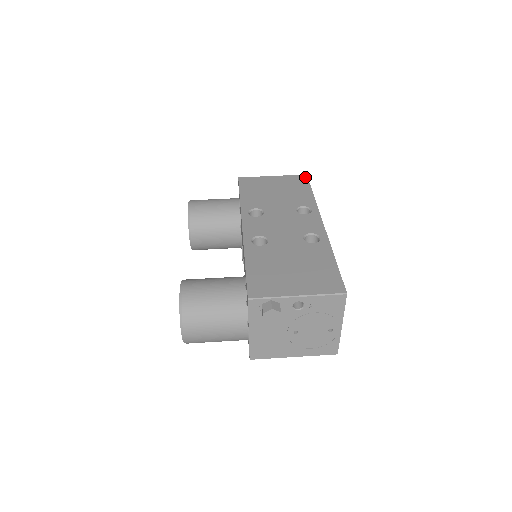
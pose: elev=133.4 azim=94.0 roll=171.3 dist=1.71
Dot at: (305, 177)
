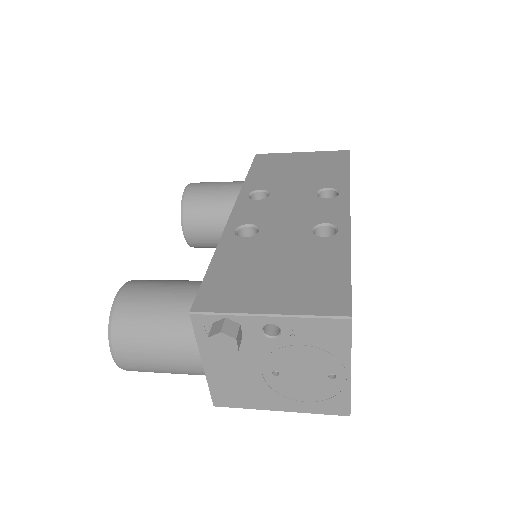
Dot at: (346, 153)
